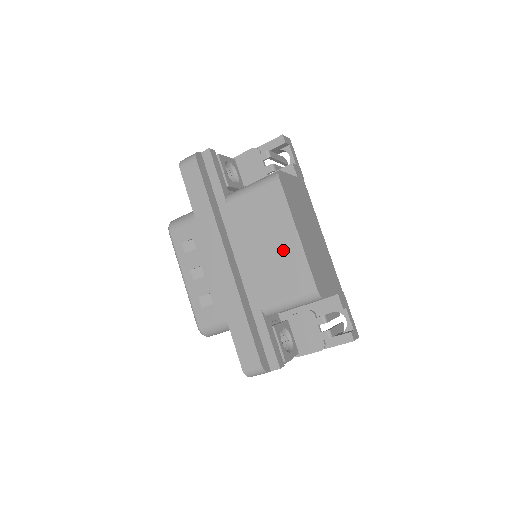
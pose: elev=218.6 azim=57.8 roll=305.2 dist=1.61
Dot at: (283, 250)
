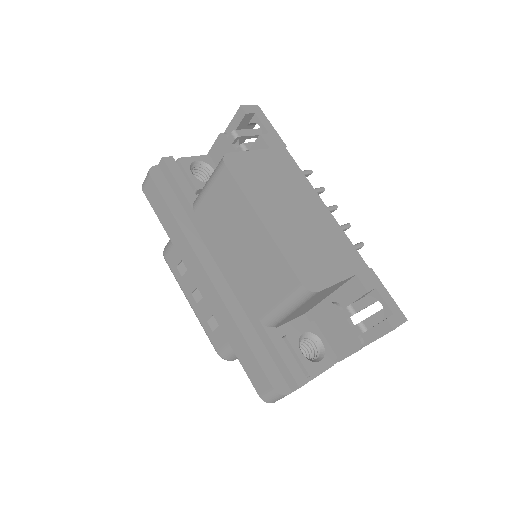
Dot at: (255, 247)
